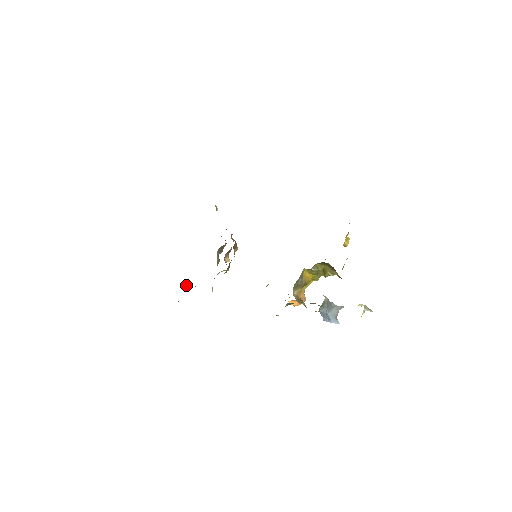
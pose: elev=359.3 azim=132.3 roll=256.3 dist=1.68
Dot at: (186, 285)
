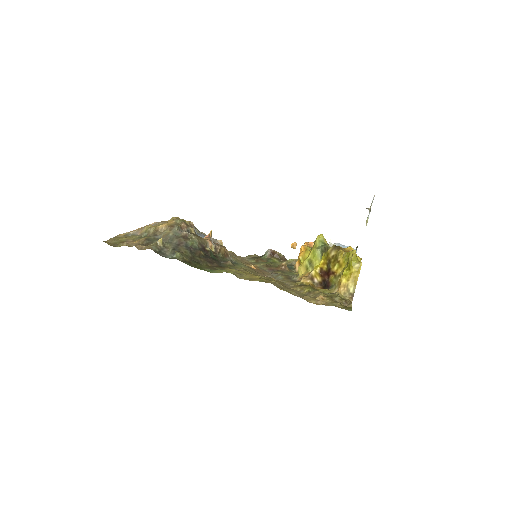
Dot at: occluded
